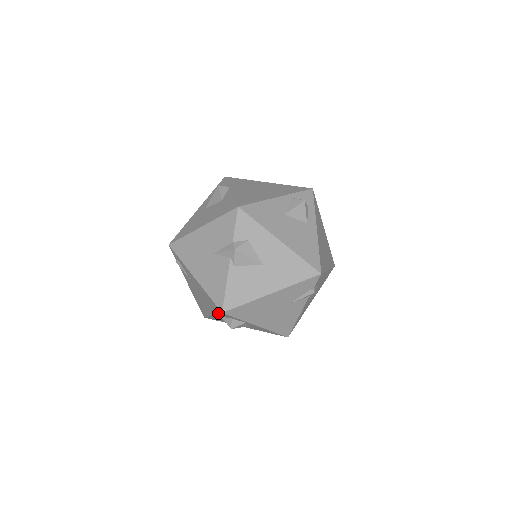
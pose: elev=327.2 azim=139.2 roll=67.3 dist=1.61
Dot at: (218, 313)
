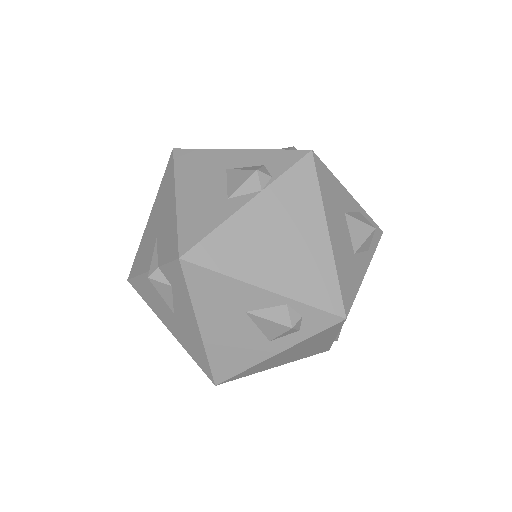
Dot at: occluded
